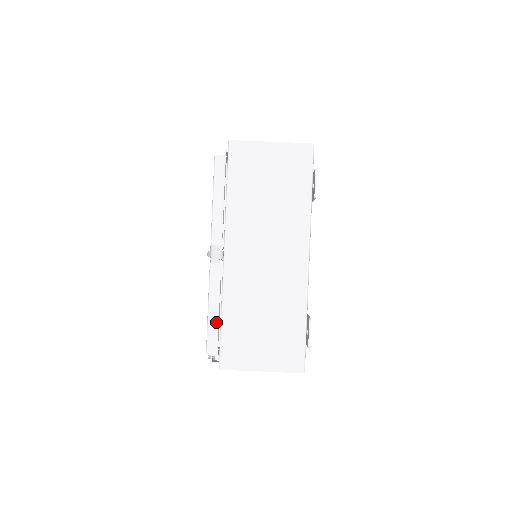
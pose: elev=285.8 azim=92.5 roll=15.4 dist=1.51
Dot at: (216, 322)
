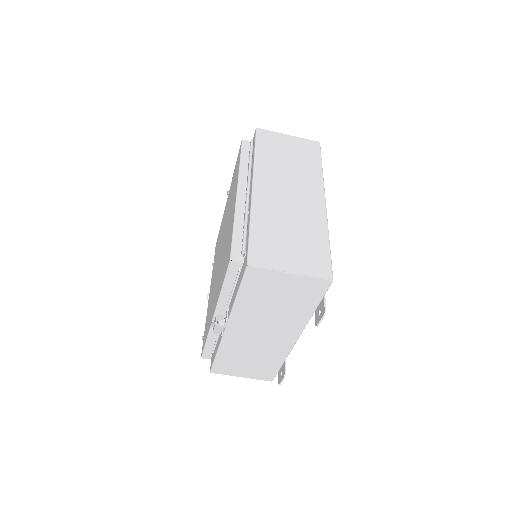
Dot at: (212, 347)
